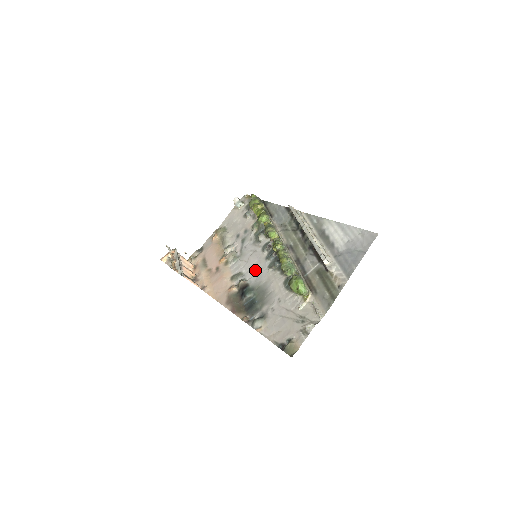
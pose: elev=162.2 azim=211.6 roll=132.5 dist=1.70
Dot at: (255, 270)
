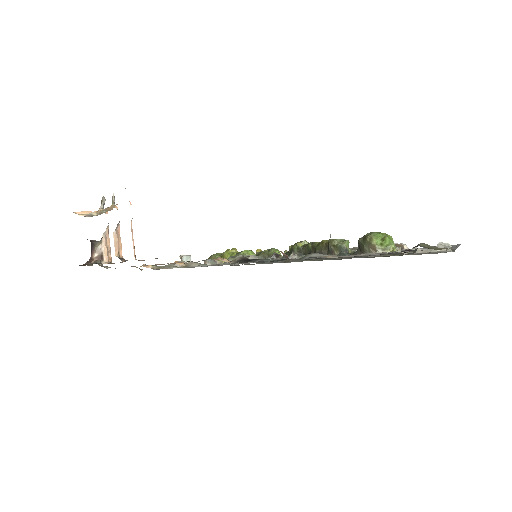
Dot at: occluded
